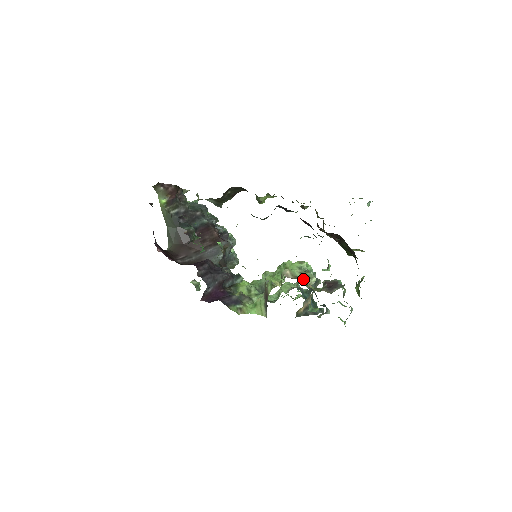
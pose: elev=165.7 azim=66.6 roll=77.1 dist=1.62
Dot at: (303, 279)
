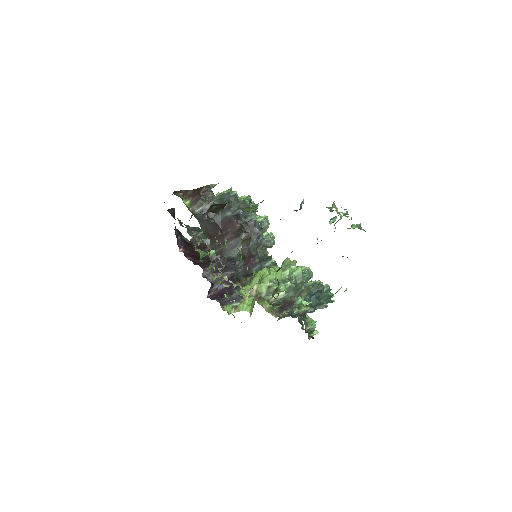
Dot at: (266, 295)
